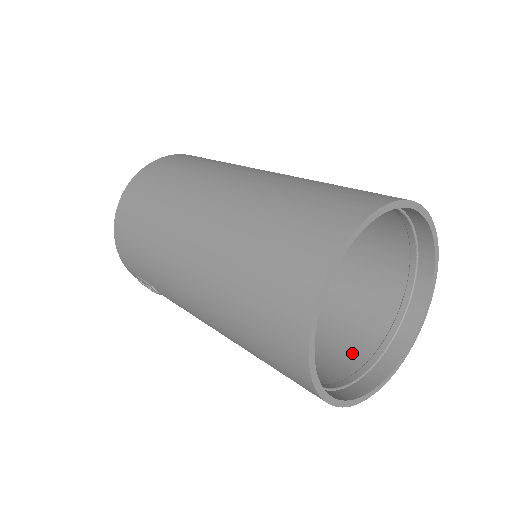
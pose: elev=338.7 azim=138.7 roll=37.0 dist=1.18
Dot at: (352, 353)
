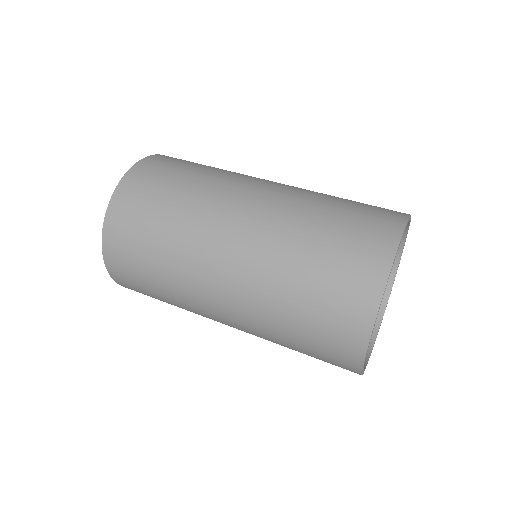
Dot at: occluded
